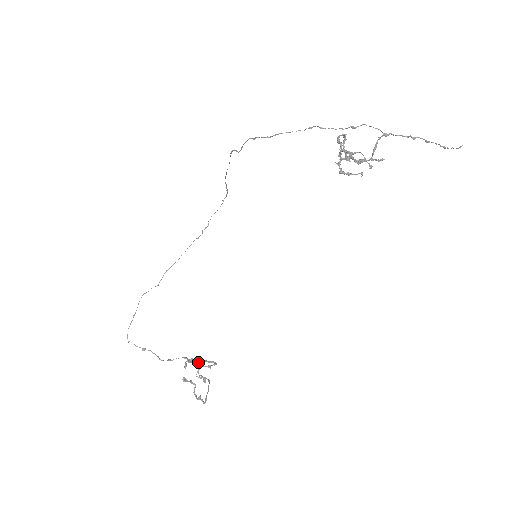
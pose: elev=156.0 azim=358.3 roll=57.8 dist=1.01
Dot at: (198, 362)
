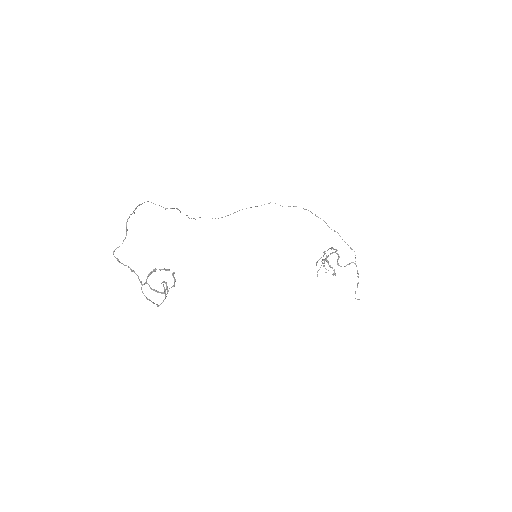
Dot at: (146, 281)
